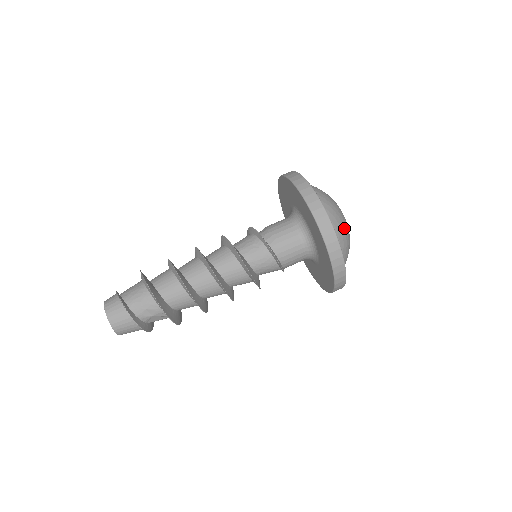
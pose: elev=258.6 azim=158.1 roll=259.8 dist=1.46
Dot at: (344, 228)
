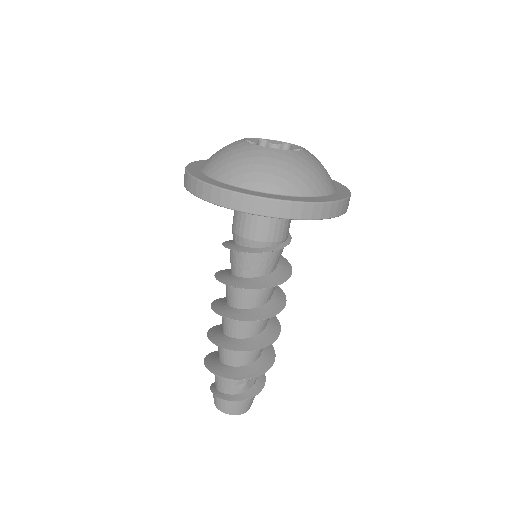
Dot at: (271, 165)
